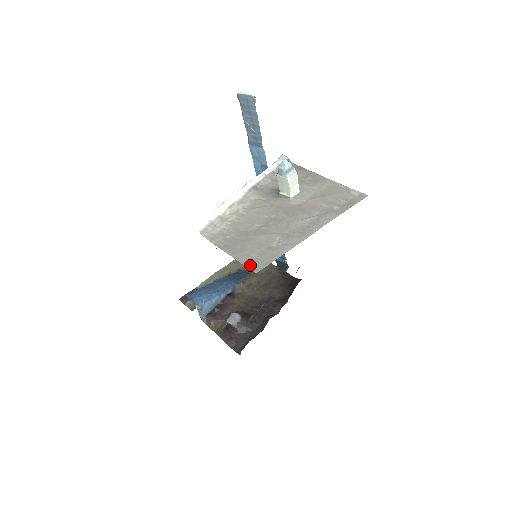
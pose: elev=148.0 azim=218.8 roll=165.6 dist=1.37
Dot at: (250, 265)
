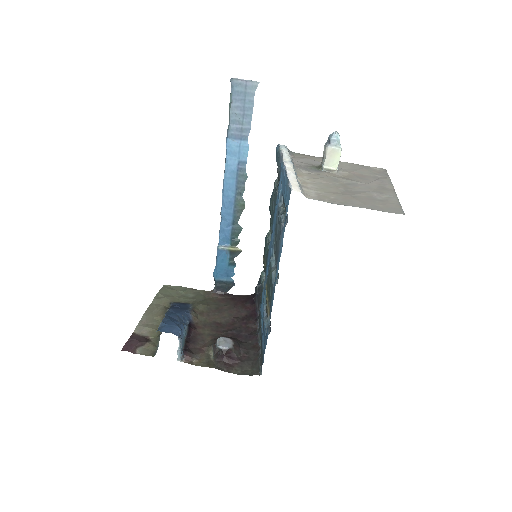
Dot at: (390, 211)
